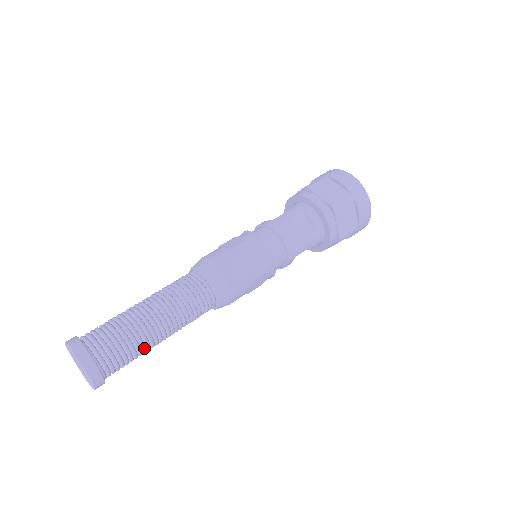
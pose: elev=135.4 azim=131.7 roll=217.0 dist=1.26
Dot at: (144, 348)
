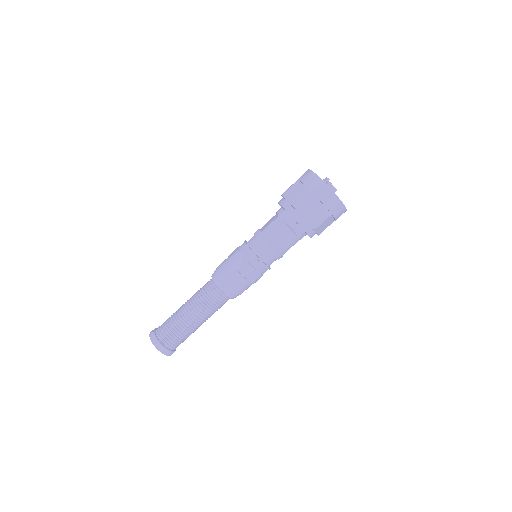
Dot at: occluded
